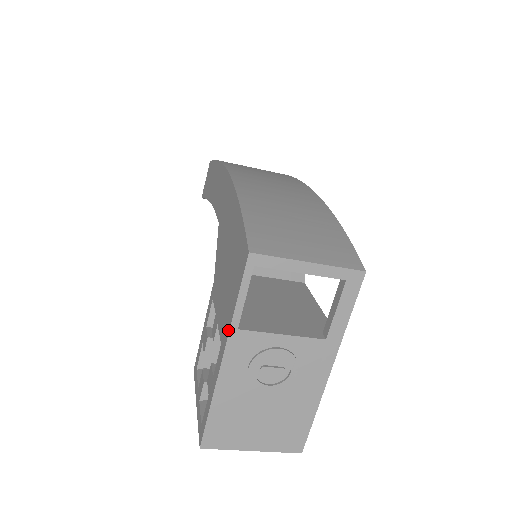
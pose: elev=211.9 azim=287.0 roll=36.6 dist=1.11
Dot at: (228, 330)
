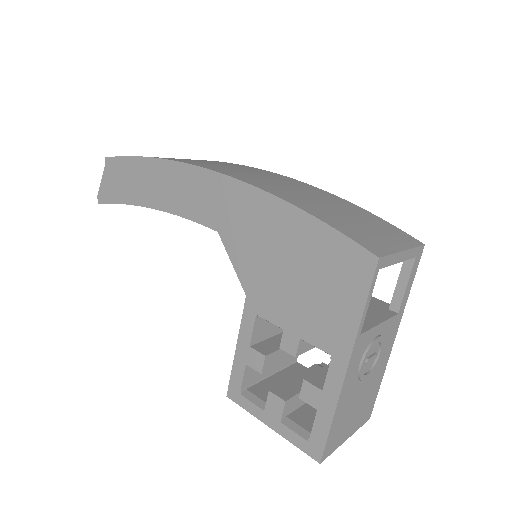
Dot at: (352, 339)
